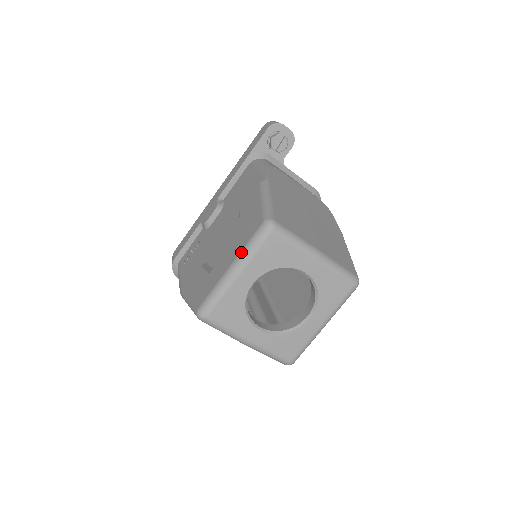
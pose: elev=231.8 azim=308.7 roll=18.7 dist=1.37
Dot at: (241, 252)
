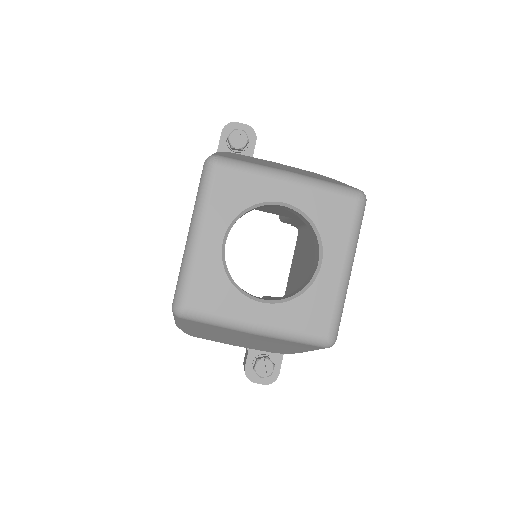
Dot at: occluded
